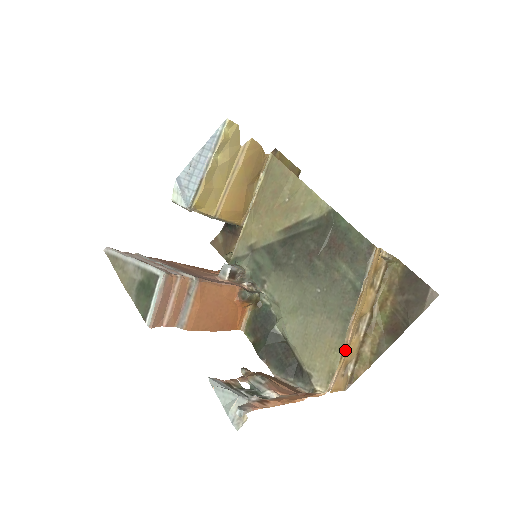
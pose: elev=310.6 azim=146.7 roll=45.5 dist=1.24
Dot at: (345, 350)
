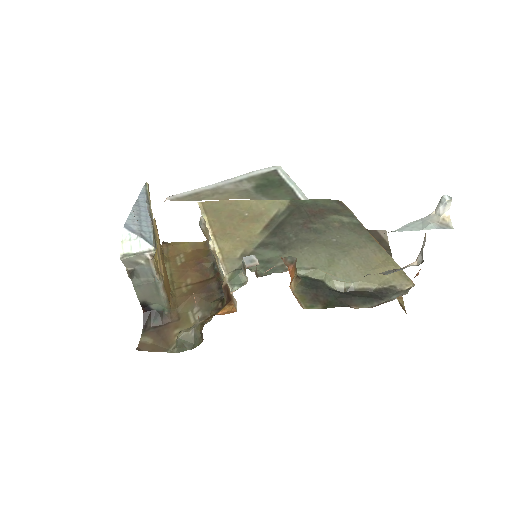
Dot at: (391, 259)
